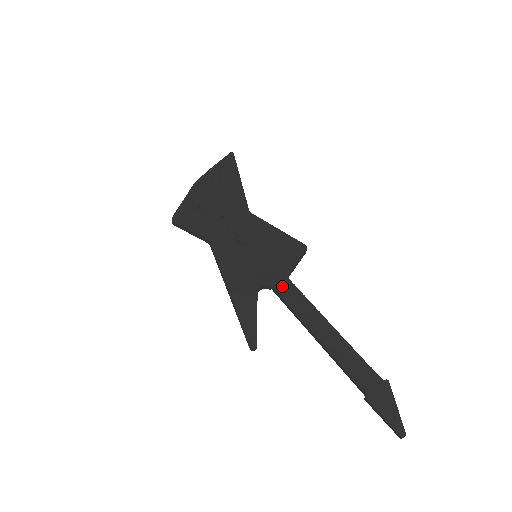
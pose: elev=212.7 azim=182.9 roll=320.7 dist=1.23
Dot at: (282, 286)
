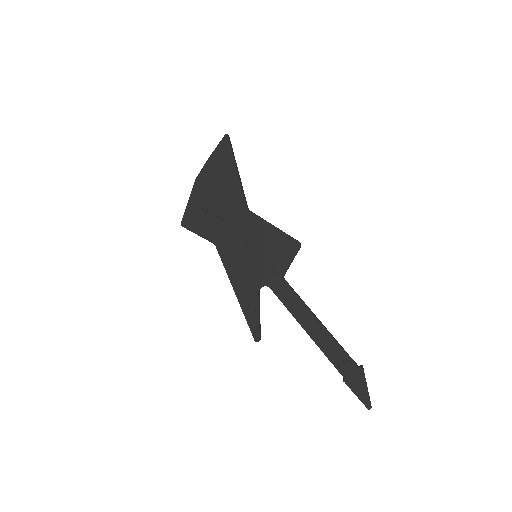
Dot at: (278, 287)
